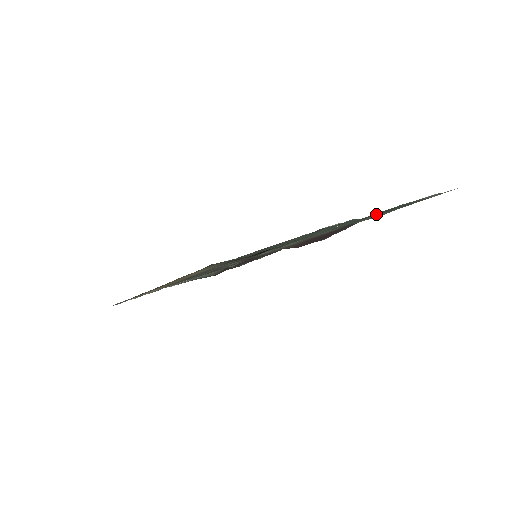
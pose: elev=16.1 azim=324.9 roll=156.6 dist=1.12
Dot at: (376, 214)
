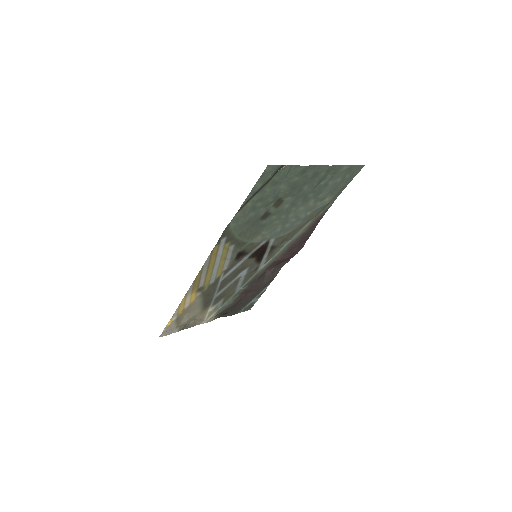
Dot at: (310, 171)
